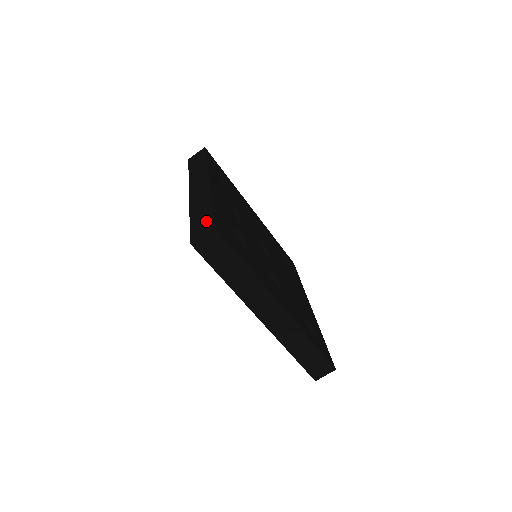
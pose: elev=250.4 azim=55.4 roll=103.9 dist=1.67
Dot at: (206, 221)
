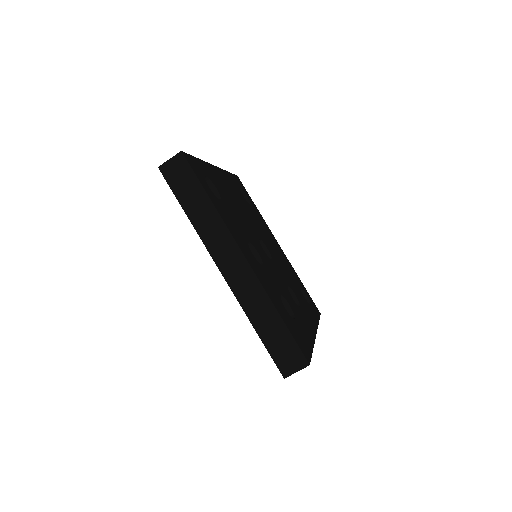
Dot at: (290, 350)
